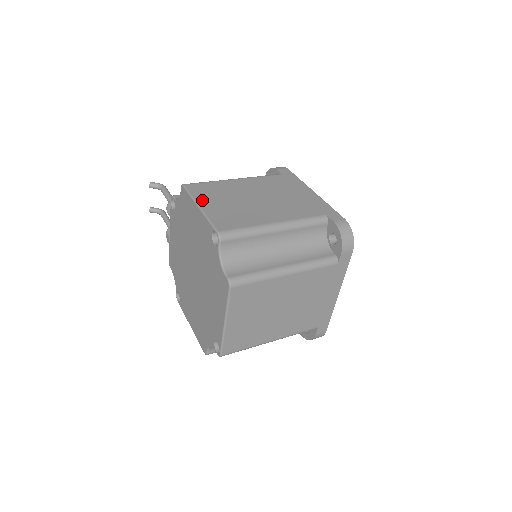
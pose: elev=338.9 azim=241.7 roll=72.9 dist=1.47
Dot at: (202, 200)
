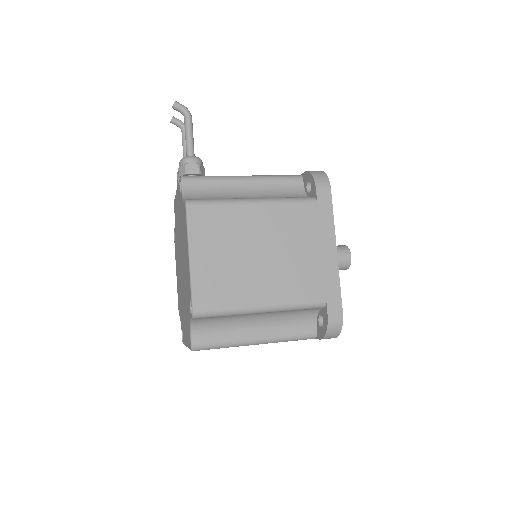
Dot at: (197, 245)
